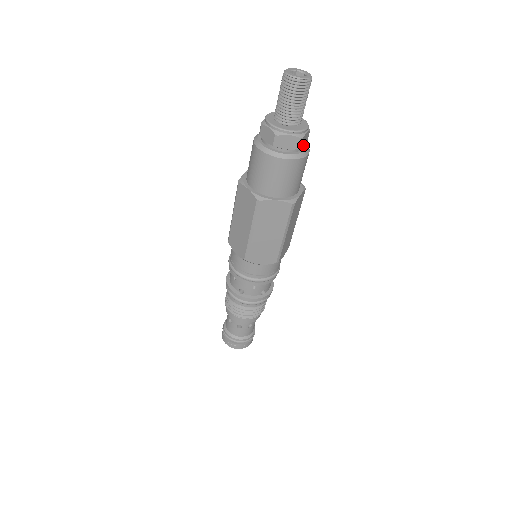
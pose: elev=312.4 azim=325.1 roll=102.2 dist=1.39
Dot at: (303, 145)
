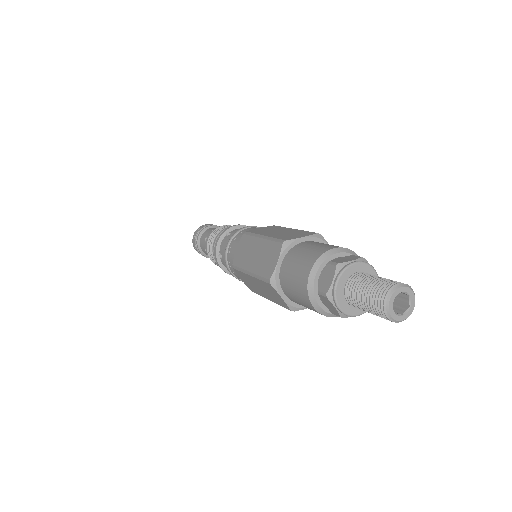
Dot at: occluded
